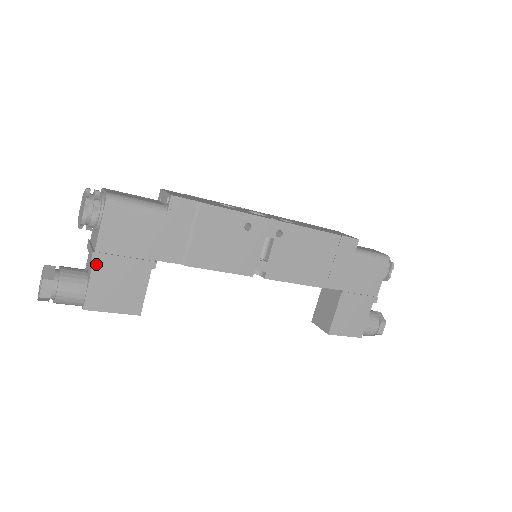
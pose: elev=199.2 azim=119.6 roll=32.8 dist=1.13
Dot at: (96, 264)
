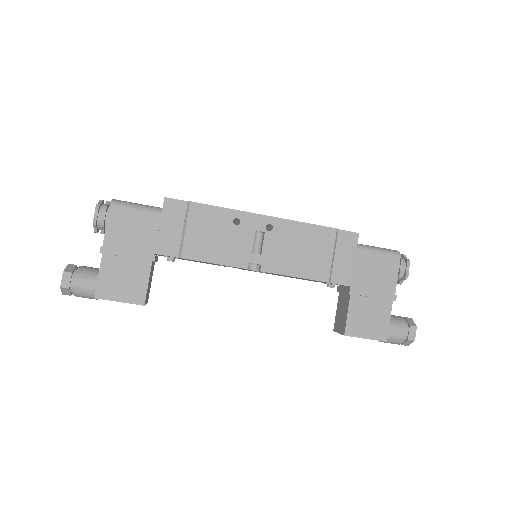
Dot at: (104, 258)
